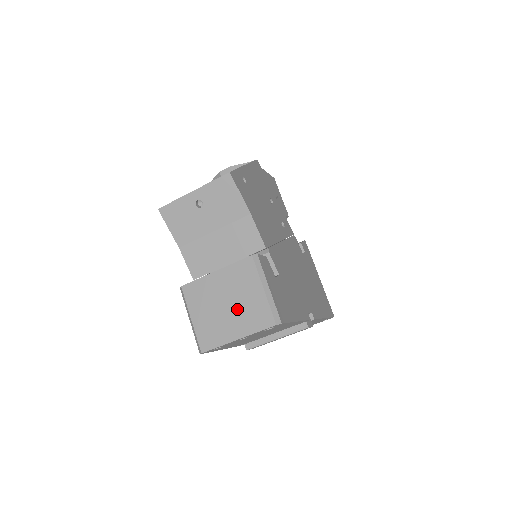
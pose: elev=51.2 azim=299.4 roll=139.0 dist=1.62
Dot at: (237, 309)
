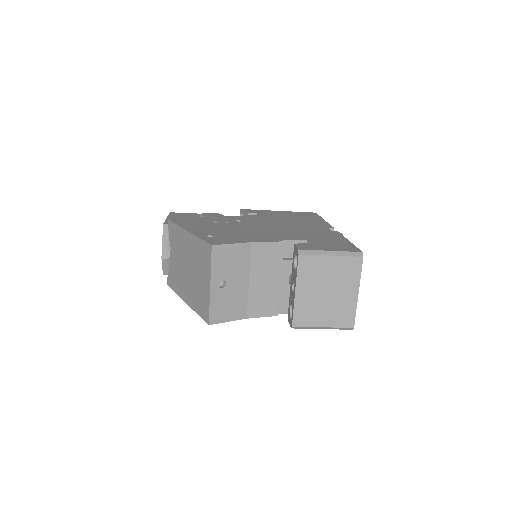
Dot at: (335, 284)
